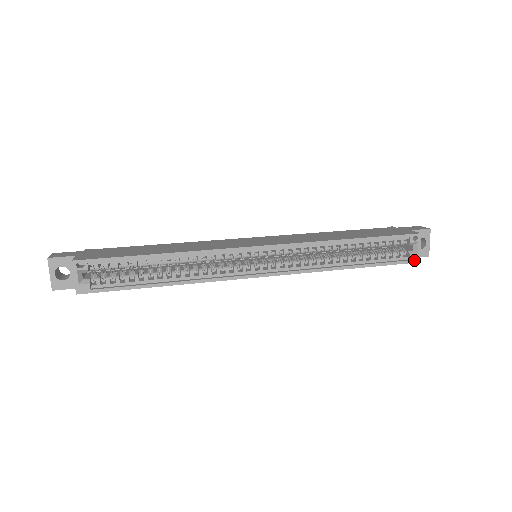
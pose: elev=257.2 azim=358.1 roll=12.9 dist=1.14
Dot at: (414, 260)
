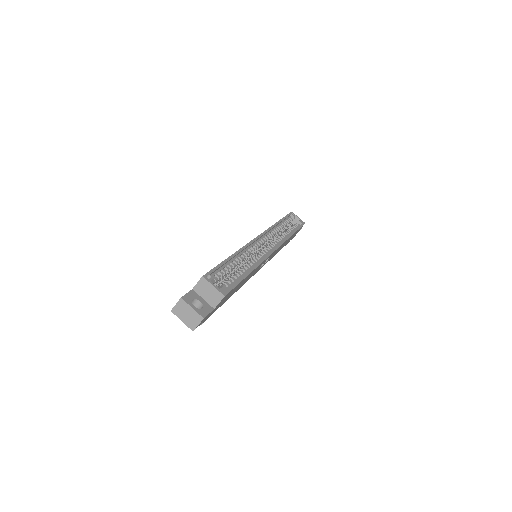
Dot at: (303, 223)
